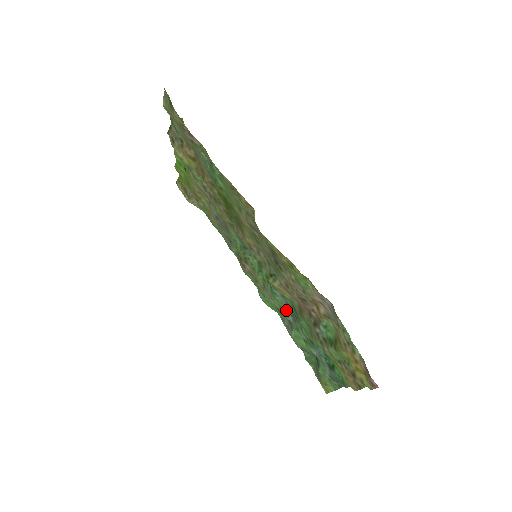
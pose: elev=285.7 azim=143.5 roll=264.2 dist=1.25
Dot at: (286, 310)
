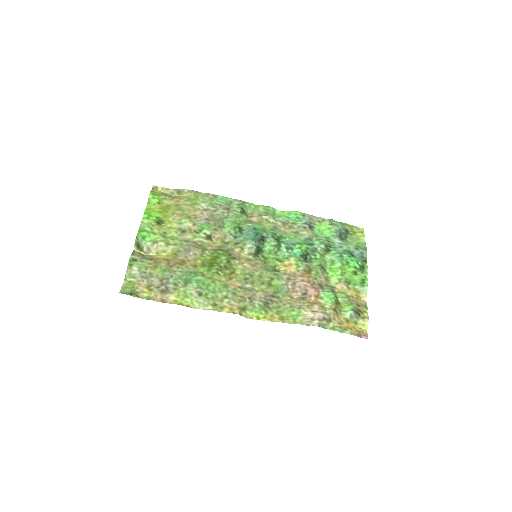
Dot at: (300, 239)
